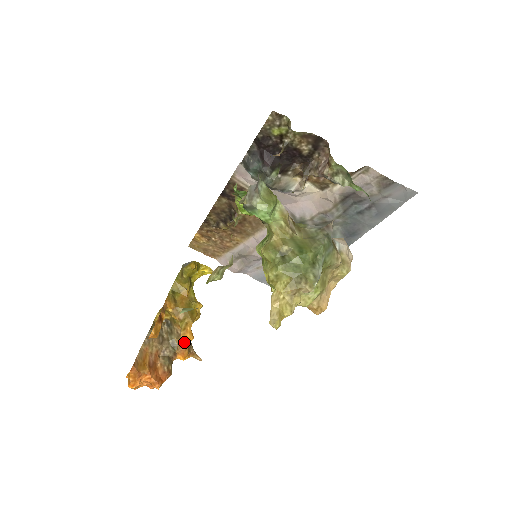
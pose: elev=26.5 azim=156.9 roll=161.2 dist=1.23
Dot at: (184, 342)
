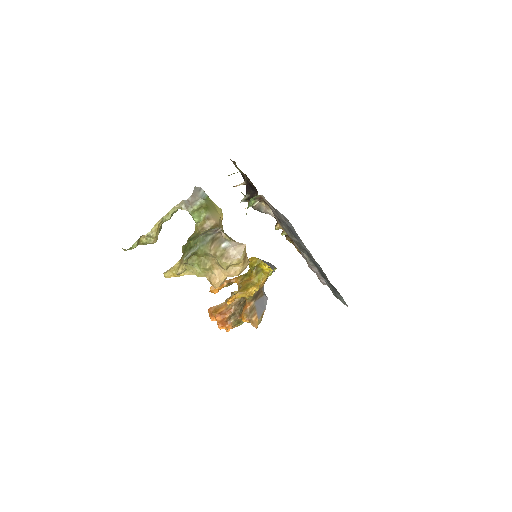
Dot at: (244, 309)
